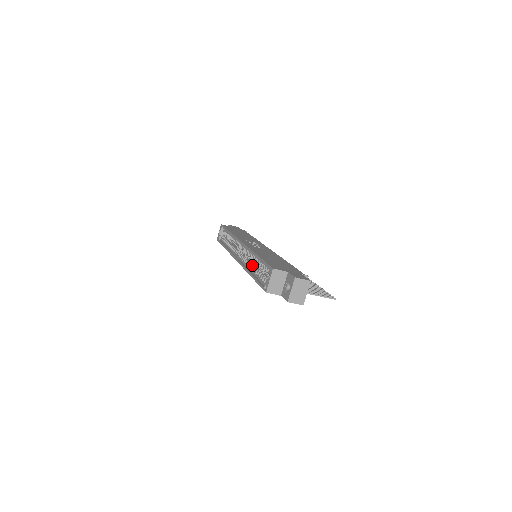
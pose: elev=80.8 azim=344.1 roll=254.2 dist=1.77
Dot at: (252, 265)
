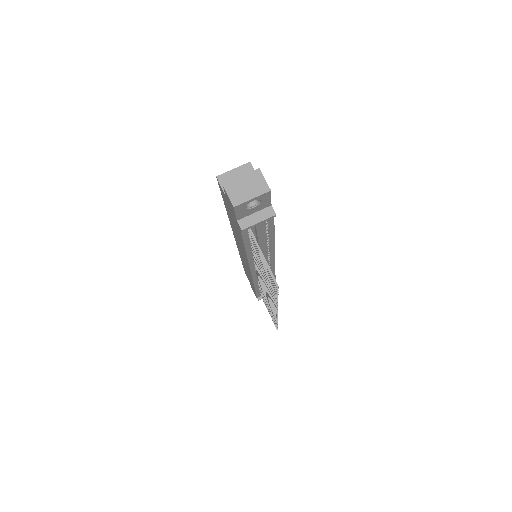
Dot at: occluded
